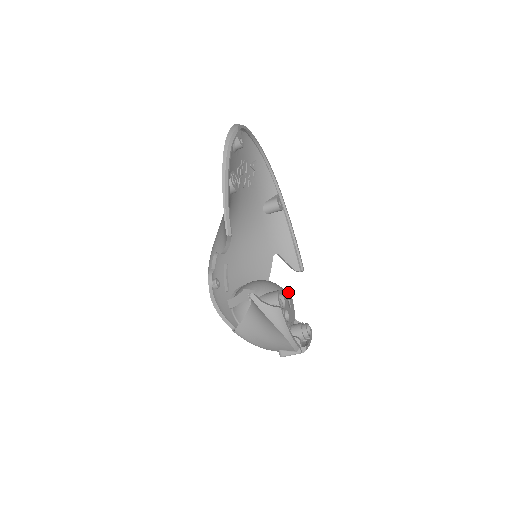
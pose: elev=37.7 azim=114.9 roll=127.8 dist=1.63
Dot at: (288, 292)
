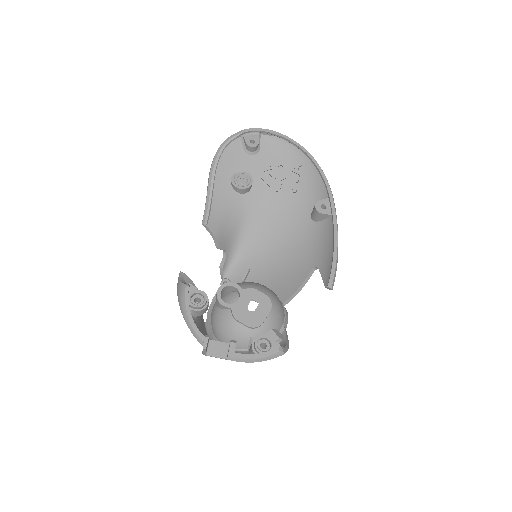
Dot at: (264, 295)
